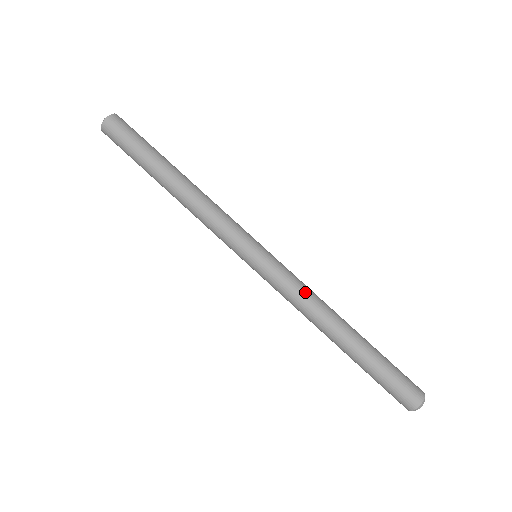
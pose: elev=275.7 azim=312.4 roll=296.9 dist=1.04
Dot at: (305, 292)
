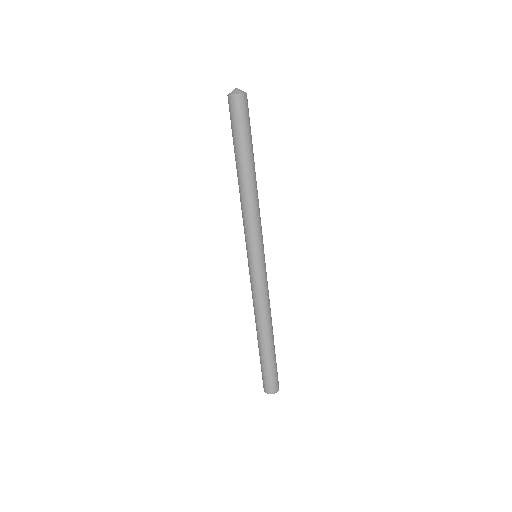
Dot at: (265, 299)
